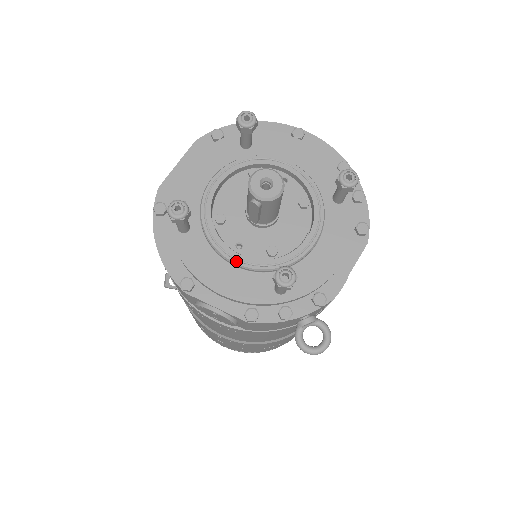
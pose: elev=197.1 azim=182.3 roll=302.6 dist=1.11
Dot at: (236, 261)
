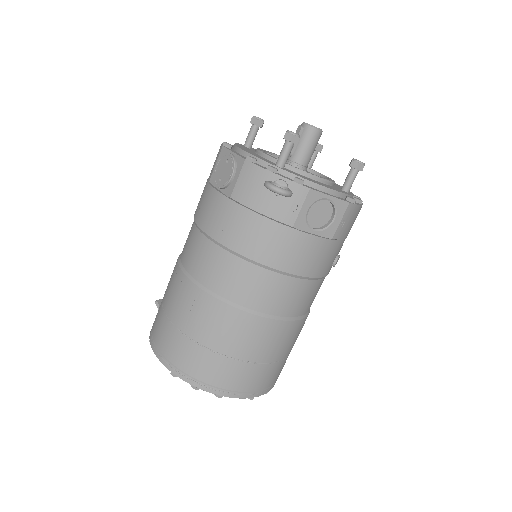
Dot at: (264, 153)
